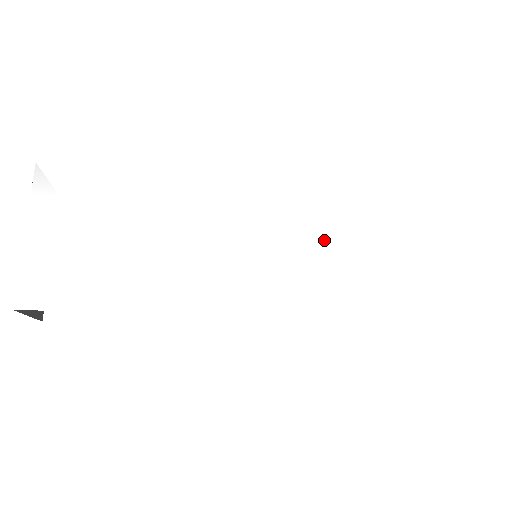
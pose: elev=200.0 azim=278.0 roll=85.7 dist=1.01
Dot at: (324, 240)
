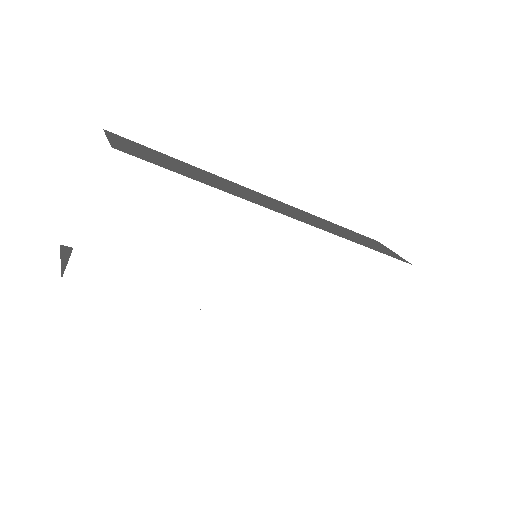
Dot at: (311, 277)
